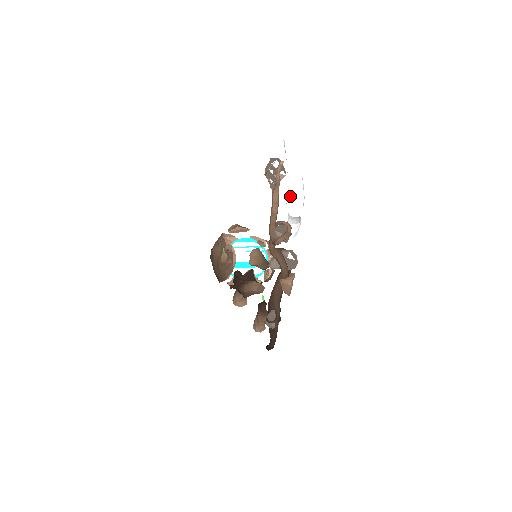
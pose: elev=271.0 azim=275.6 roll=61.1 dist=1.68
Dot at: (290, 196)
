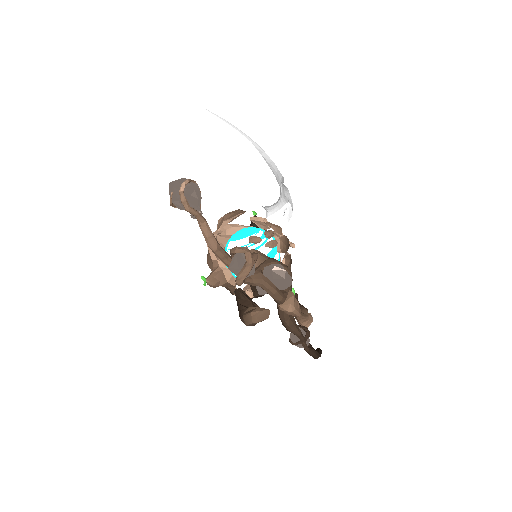
Dot at: (249, 184)
